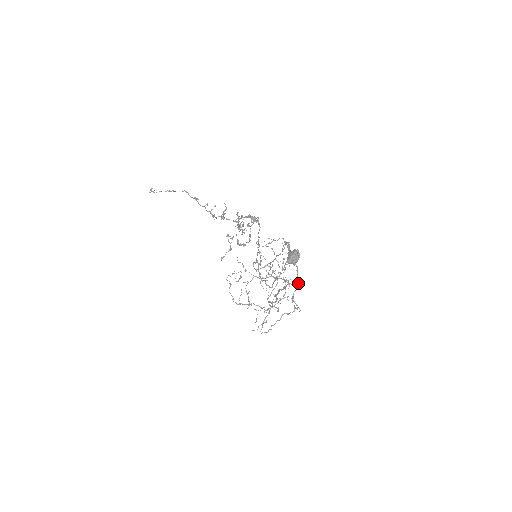
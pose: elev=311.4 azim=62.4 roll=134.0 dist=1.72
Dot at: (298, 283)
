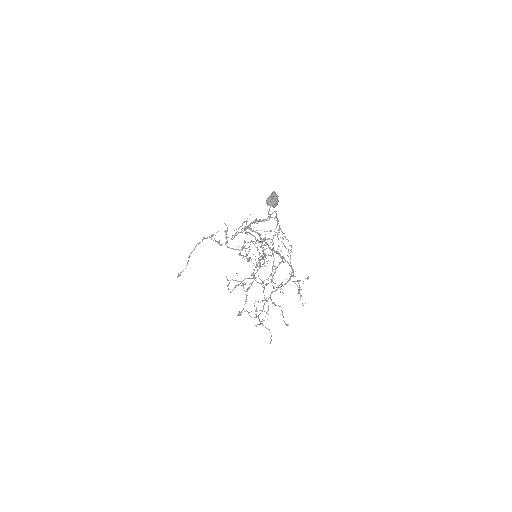
Dot at: (271, 199)
